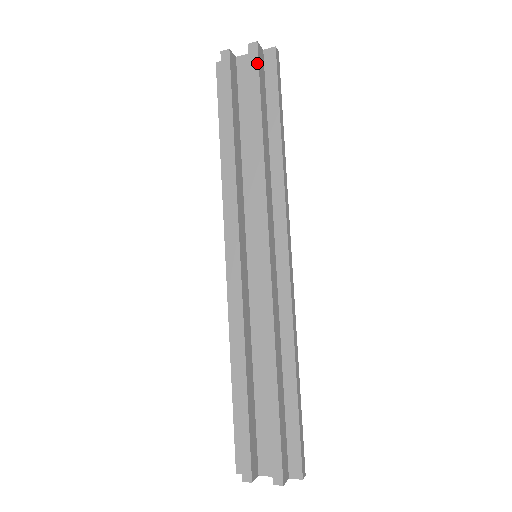
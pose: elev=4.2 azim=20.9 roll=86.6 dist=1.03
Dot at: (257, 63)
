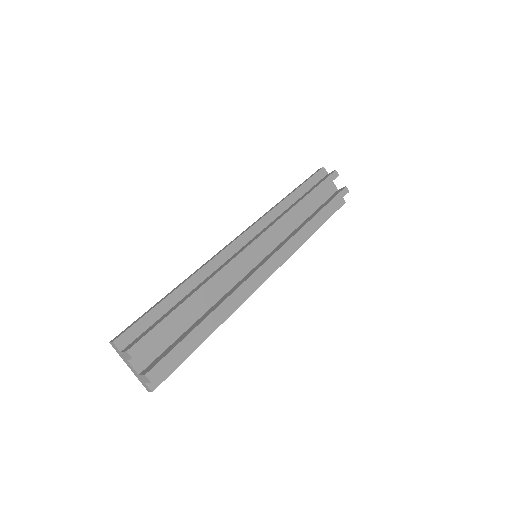
Dot at: (342, 197)
